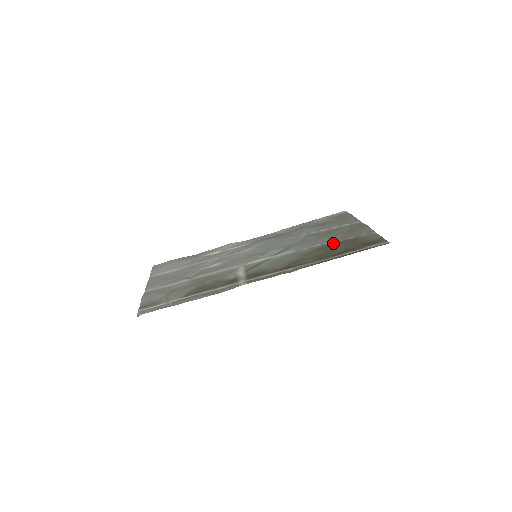
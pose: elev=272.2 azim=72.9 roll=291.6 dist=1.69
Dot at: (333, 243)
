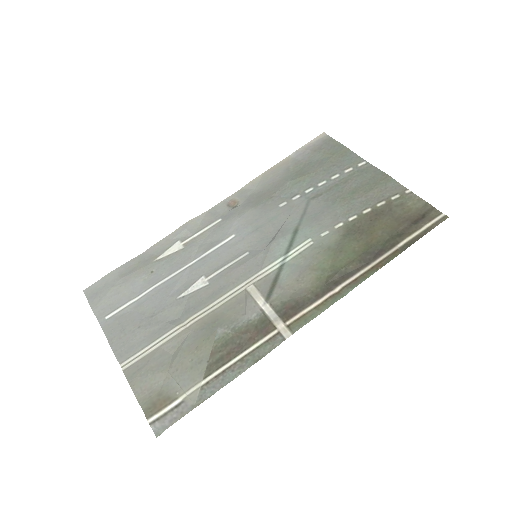
Dot at: (361, 219)
